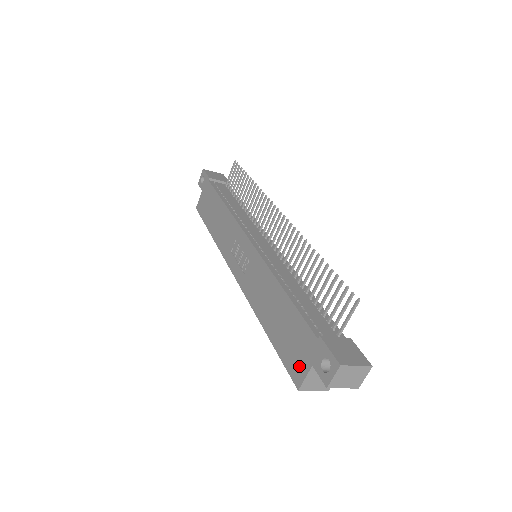
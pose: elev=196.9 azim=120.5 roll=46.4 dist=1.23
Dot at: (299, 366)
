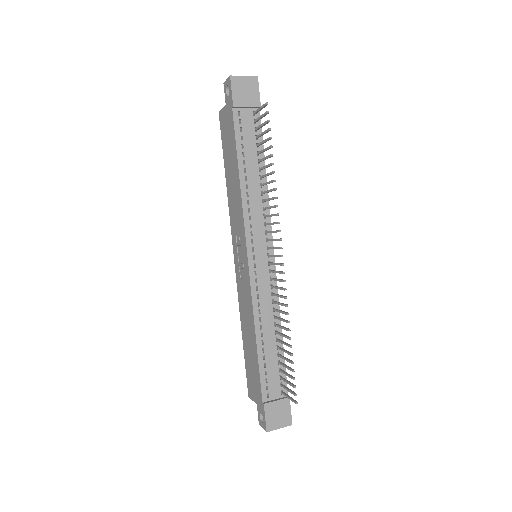
Dot at: (252, 391)
